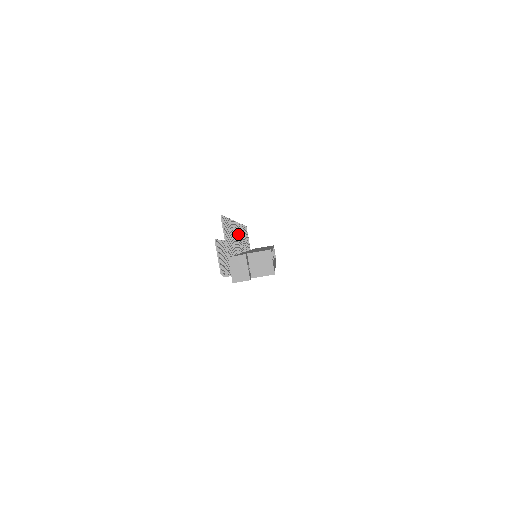
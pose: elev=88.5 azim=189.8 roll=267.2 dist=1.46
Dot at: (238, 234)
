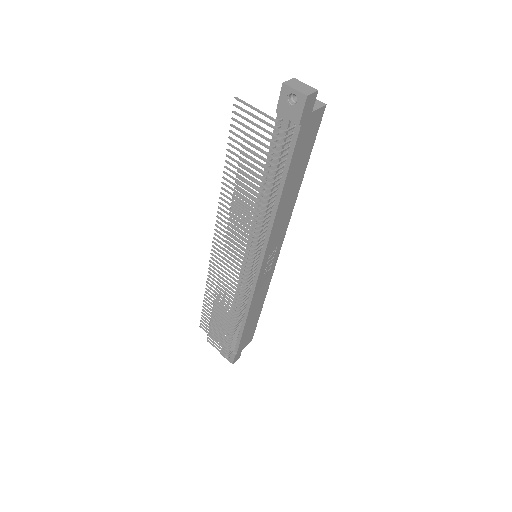
Dot at: occluded
